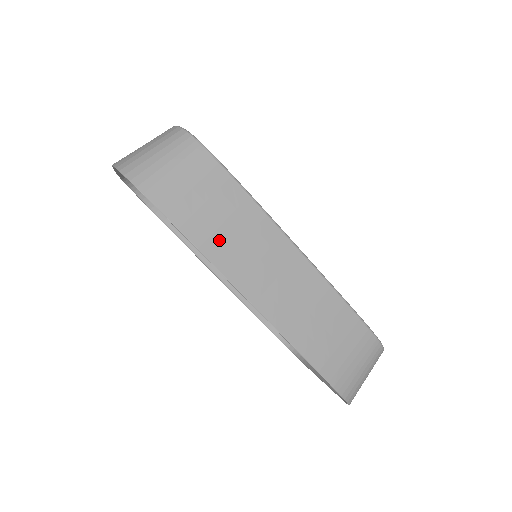
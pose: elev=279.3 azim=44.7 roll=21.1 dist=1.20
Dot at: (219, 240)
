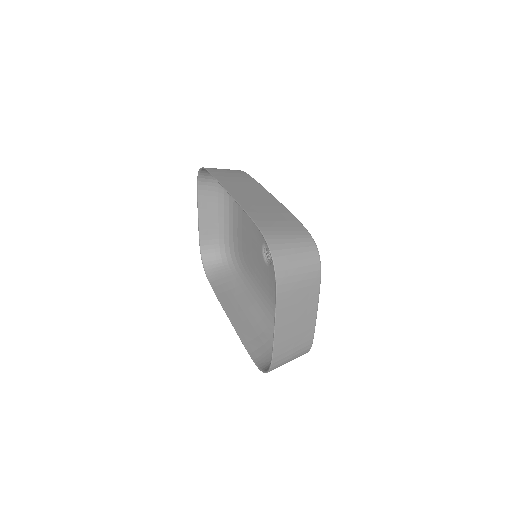
Dot at: (227, 178)
